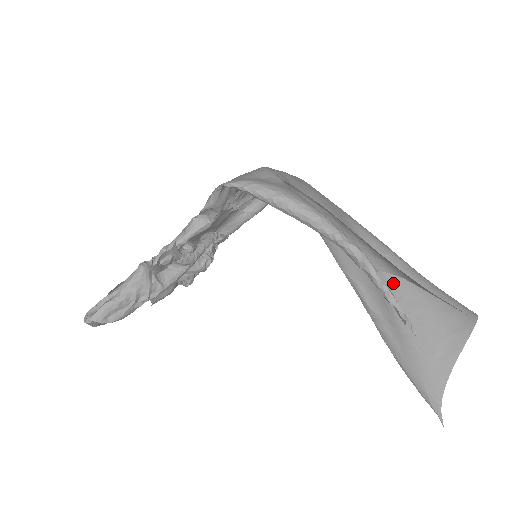
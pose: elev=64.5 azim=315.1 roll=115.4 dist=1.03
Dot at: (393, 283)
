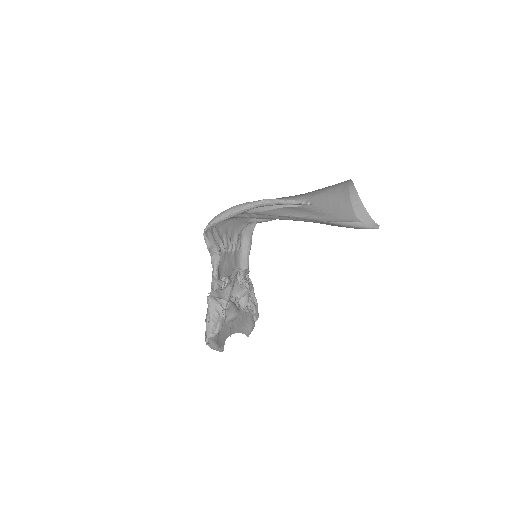
Dot at: occluded
